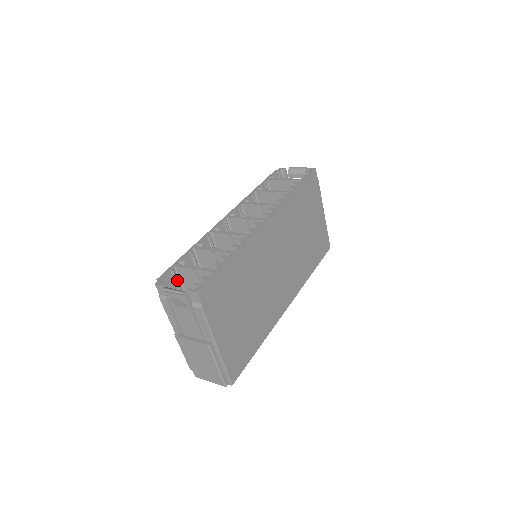
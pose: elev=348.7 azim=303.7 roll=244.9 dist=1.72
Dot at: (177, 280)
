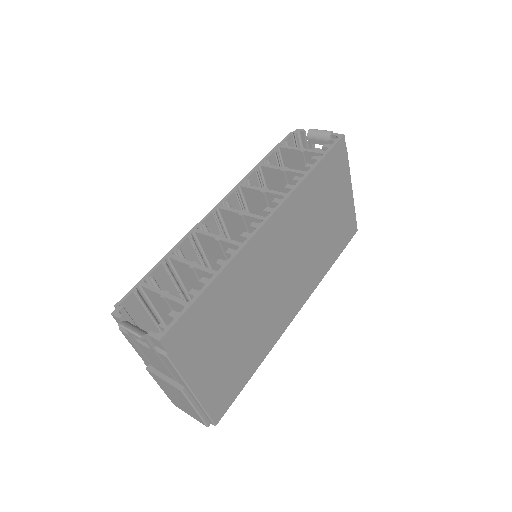
Dot at: (144, 303)
